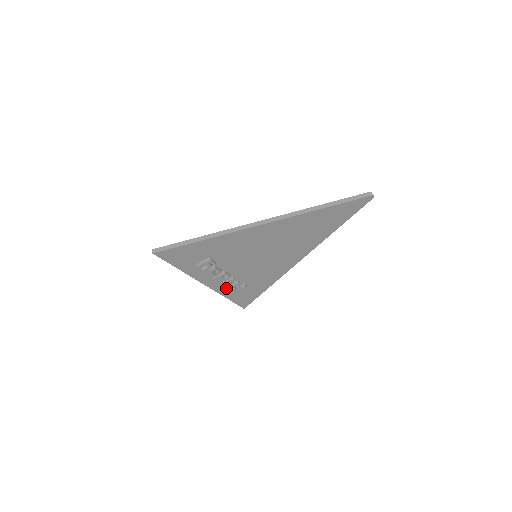
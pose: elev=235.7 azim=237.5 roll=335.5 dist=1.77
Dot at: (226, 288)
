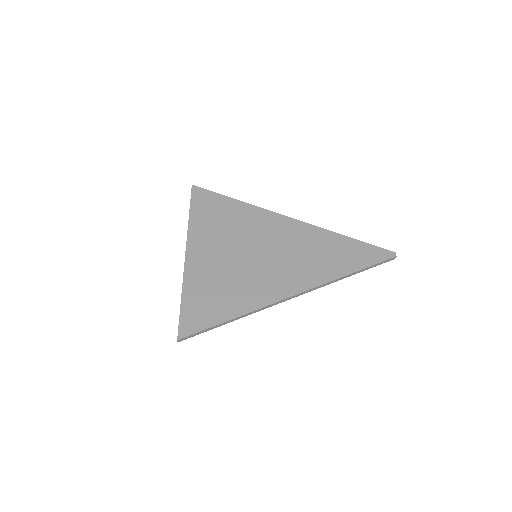
Dot at: occluded
